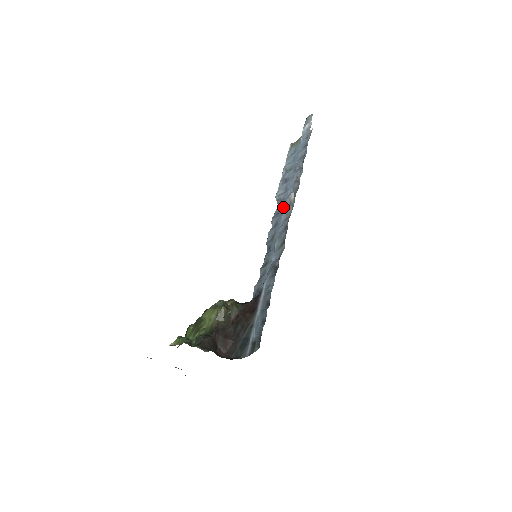
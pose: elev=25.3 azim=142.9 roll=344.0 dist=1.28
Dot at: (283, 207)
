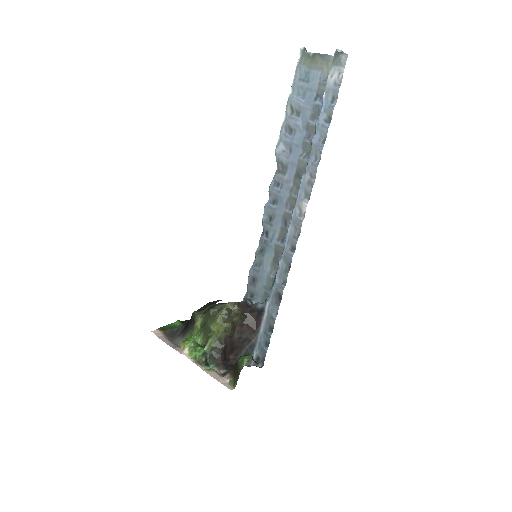
Dot at: (285, 183)
